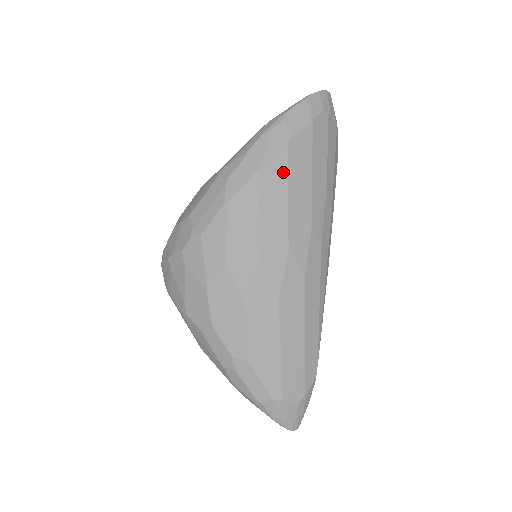
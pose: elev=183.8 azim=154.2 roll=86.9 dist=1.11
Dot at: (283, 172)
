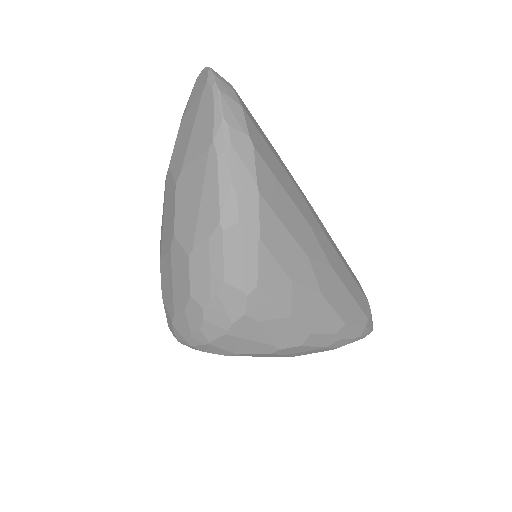
Dot at: (269, 173)
